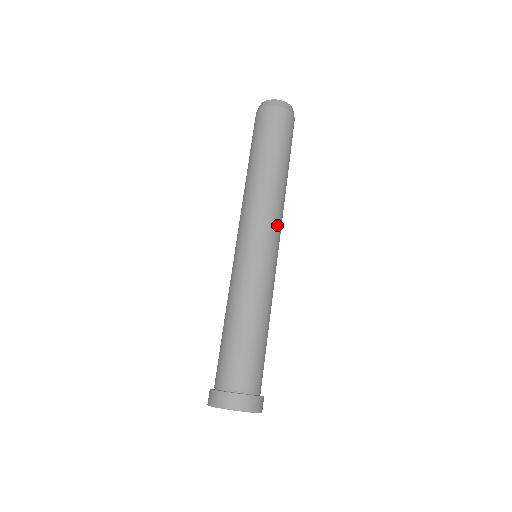
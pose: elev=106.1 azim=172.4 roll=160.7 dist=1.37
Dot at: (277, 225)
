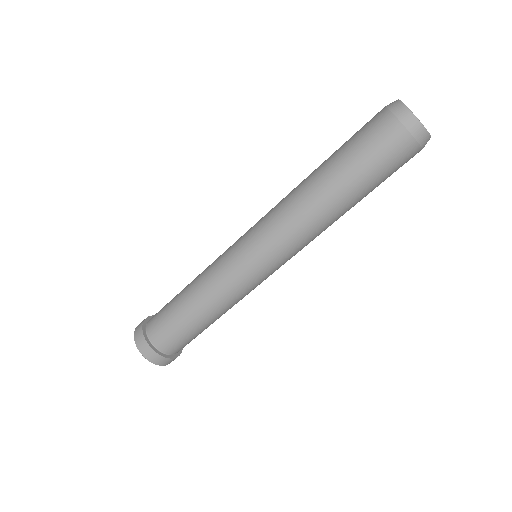
Dot at: occluded
